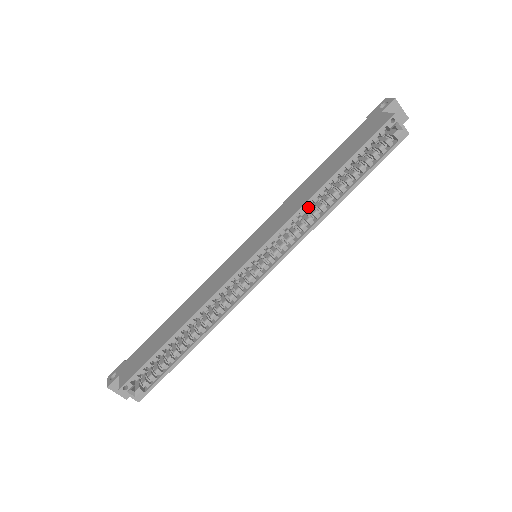
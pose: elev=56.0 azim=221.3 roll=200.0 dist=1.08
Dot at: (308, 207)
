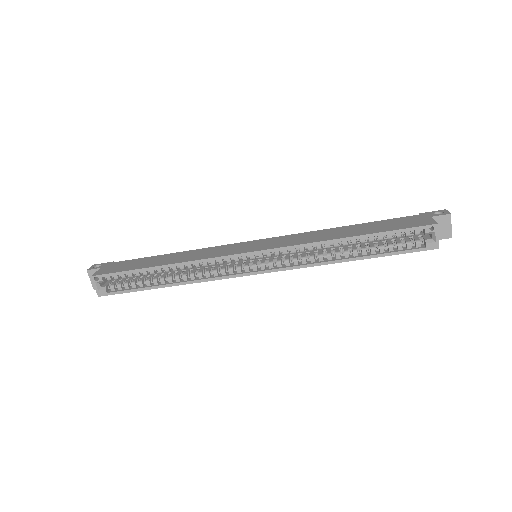
Dot at: (318, 247)
